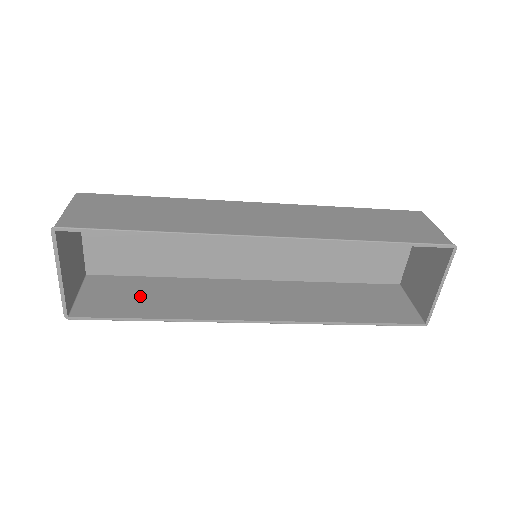
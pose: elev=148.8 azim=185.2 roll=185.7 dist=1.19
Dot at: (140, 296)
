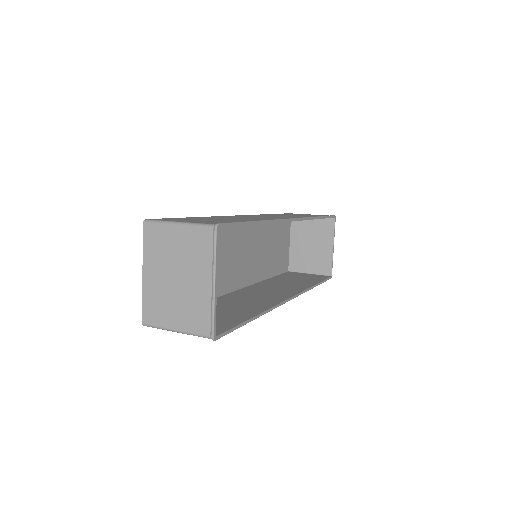
Dot at: (216, 314)
